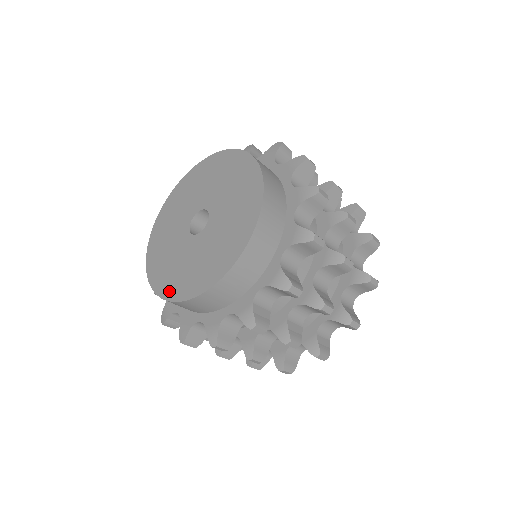
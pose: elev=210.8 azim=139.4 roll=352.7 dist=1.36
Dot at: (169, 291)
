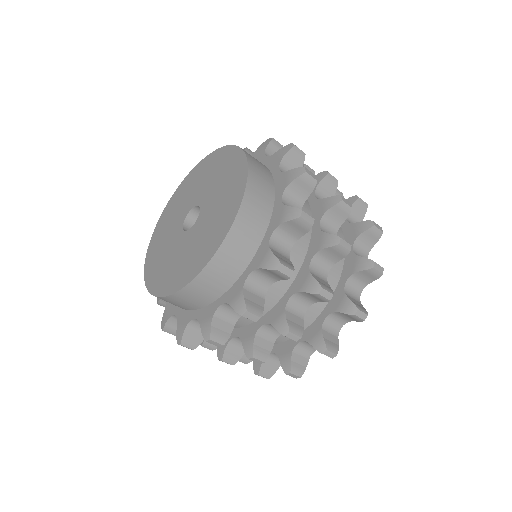
Dot at: (149, 265)
